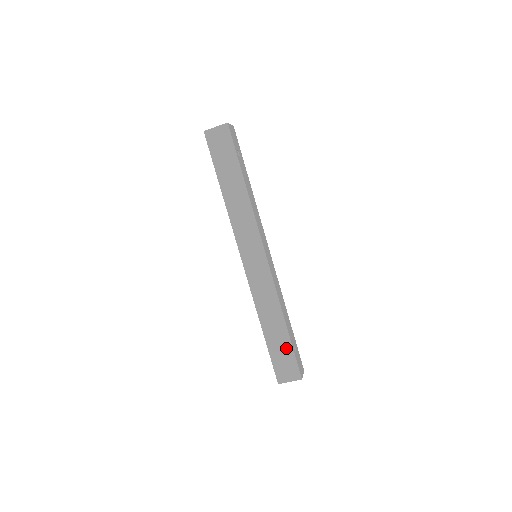
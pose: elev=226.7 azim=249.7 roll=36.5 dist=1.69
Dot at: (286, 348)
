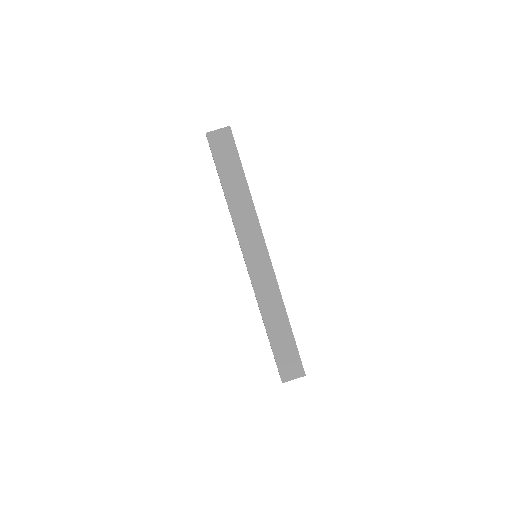
Dot at: (290, 345)
